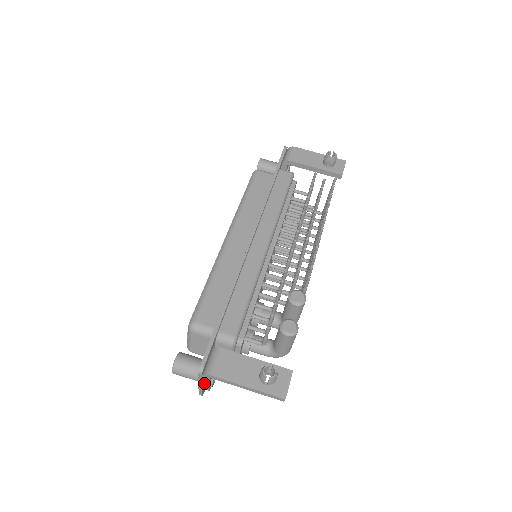
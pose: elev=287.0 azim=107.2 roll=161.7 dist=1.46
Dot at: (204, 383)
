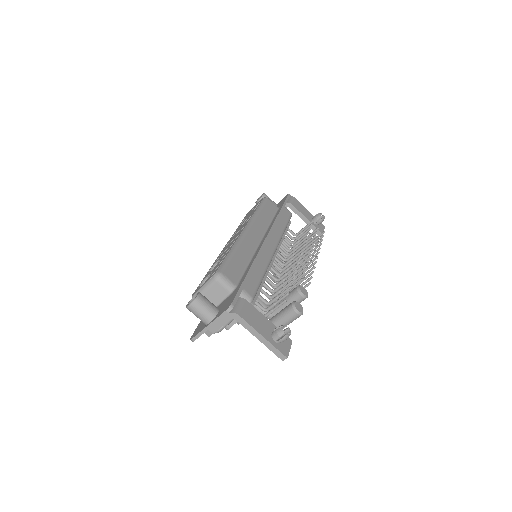
Dot at: (217, 324)
